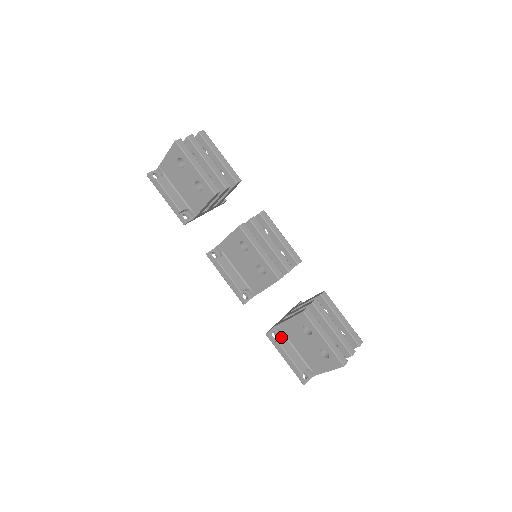
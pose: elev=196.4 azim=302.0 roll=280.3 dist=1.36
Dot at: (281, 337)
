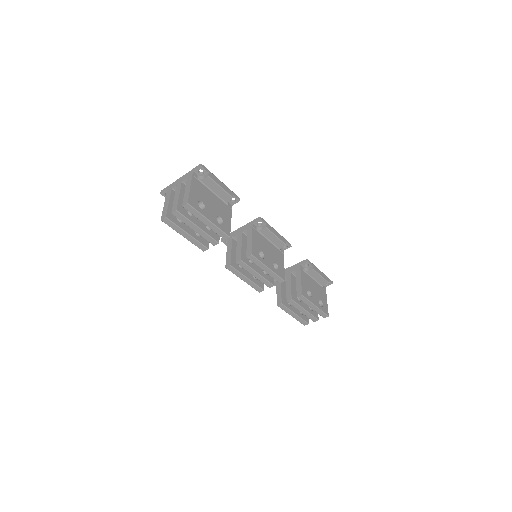
Dot at: occluded
